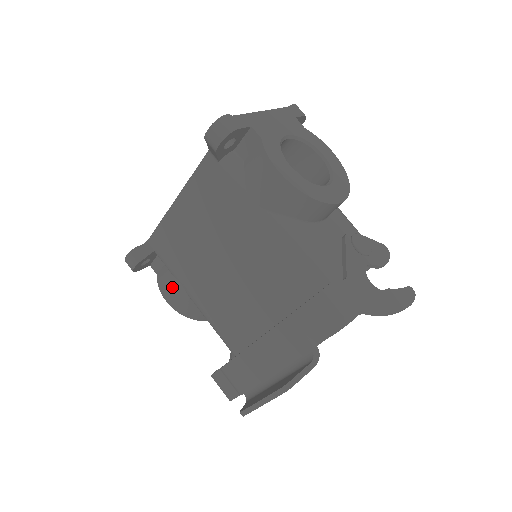
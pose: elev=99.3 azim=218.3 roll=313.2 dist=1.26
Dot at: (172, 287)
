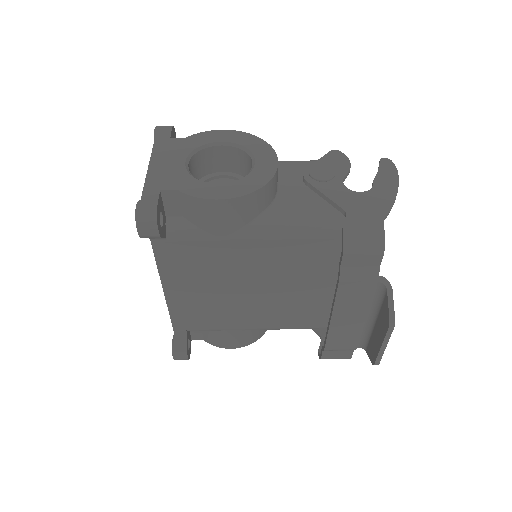
Dot at: (226, 338)
